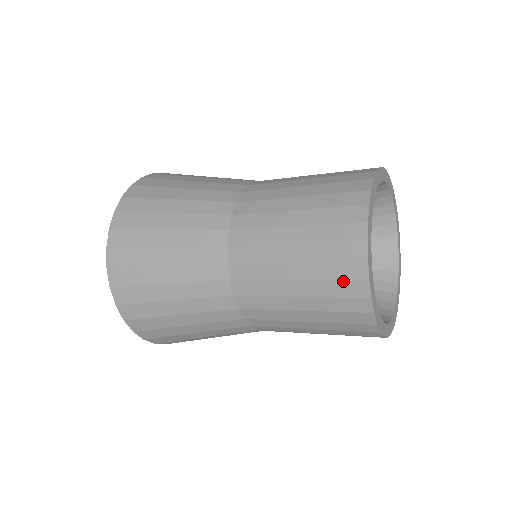
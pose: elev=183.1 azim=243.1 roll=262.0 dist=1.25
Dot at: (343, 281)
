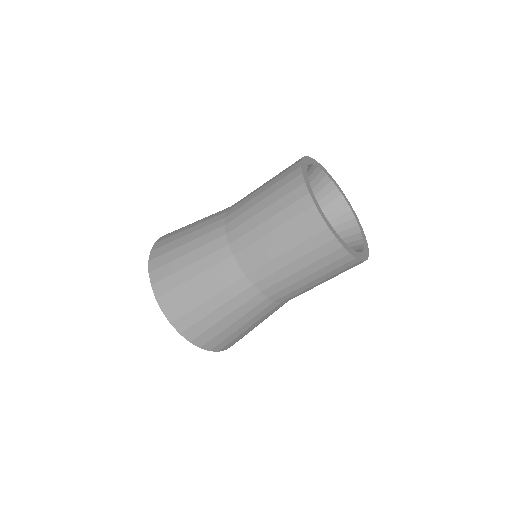
Dot at: (307, 225)
